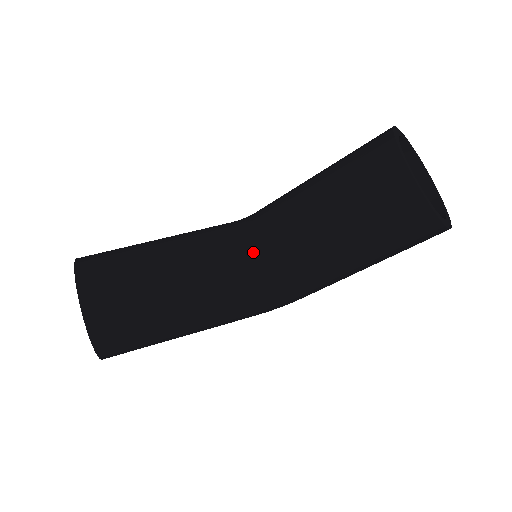
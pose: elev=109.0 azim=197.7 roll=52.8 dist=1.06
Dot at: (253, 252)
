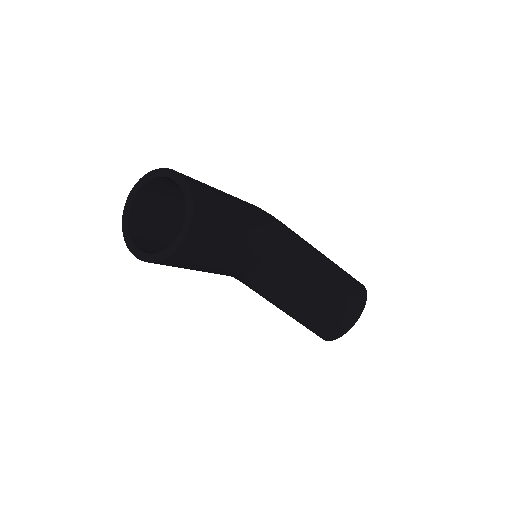
Dot at: (262, 268)
